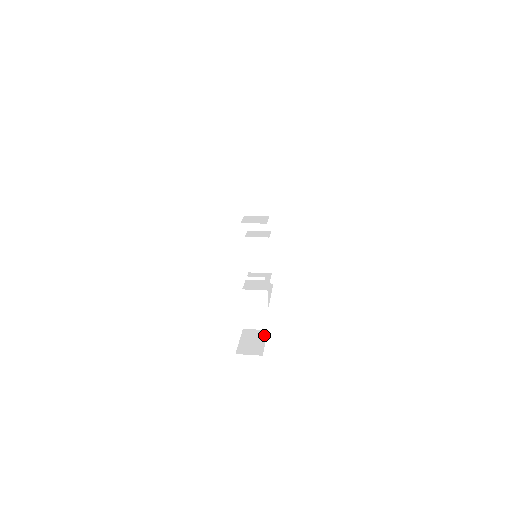
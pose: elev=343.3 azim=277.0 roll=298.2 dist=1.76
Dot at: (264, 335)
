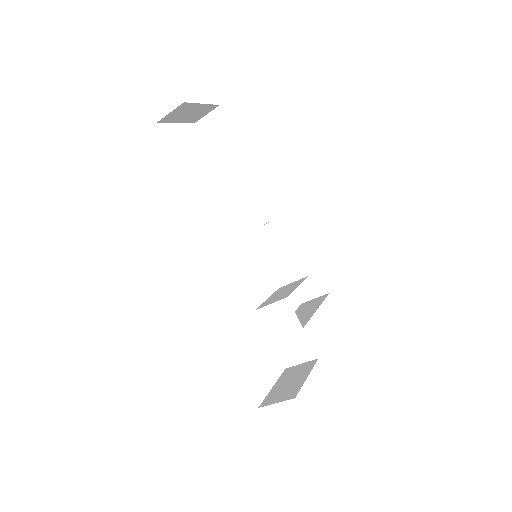
Dot at: (310, 367)
